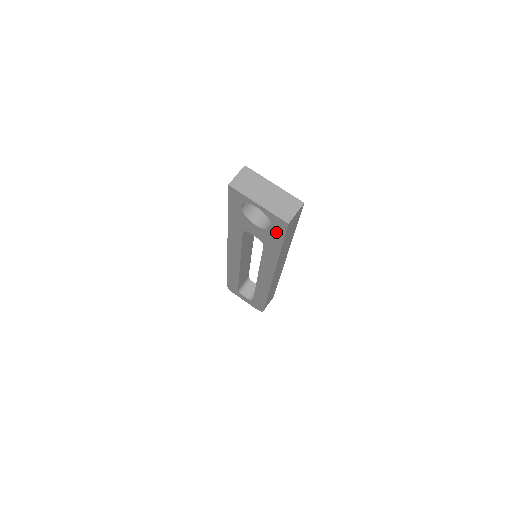
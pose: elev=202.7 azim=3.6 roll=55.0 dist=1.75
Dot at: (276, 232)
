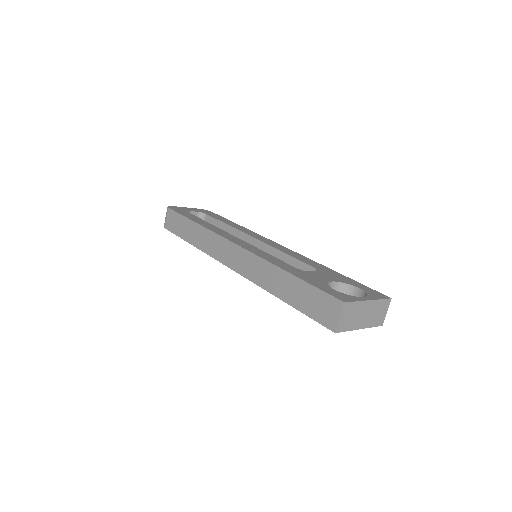
Dot at: occluded
